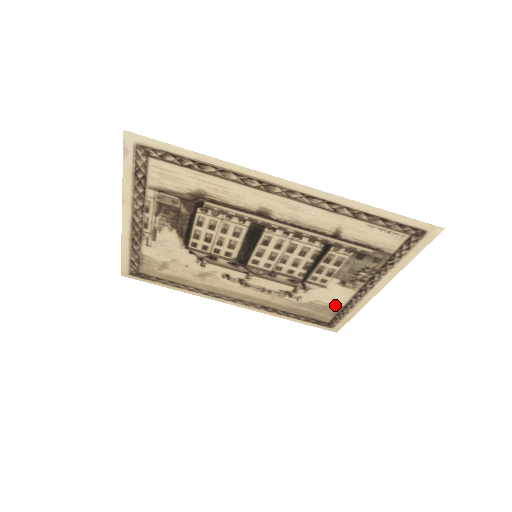
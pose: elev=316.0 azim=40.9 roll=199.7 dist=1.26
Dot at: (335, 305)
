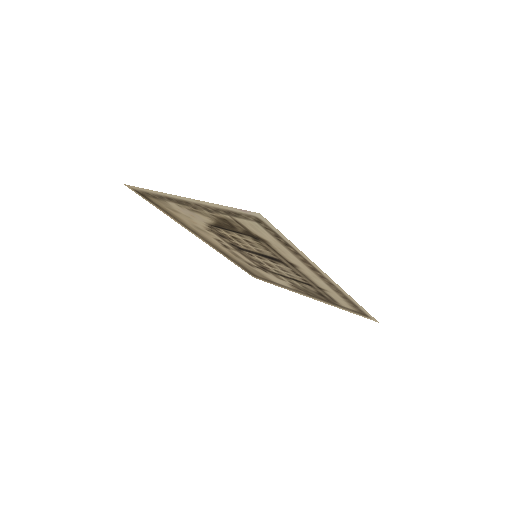
Dot at: (273, 280)
